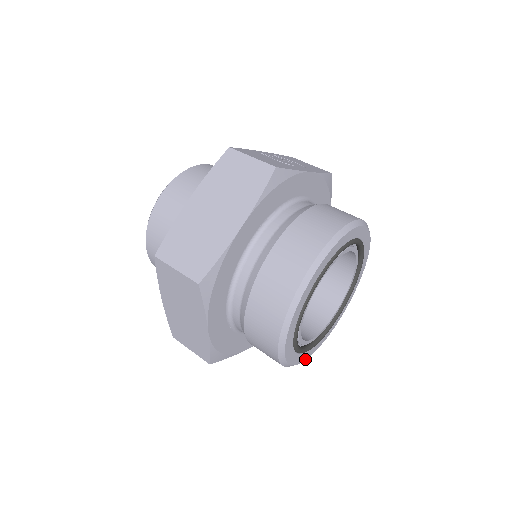
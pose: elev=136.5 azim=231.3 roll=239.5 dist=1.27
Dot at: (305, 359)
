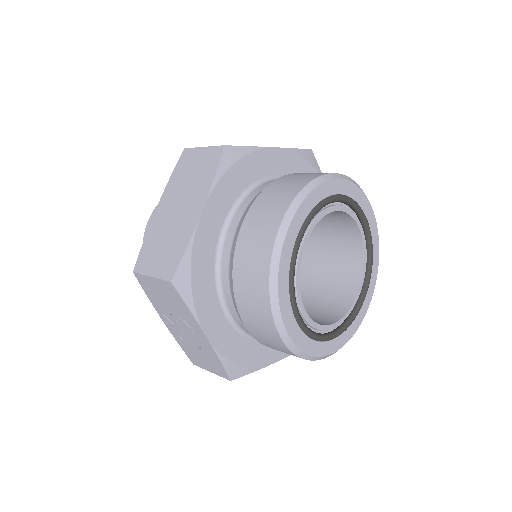
Dot at: (288, 332)
